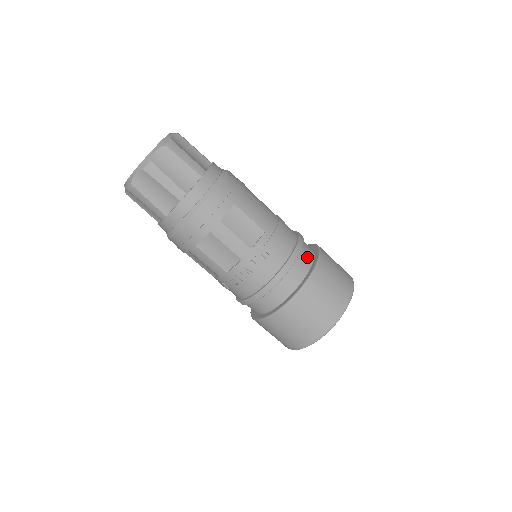
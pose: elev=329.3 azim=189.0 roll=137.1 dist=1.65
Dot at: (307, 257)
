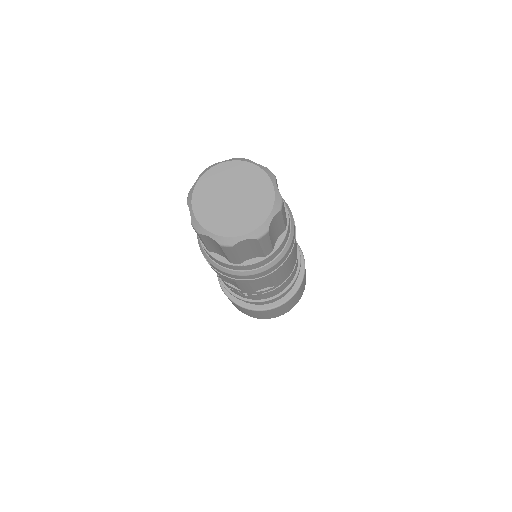
Dot at: (288, 291)
